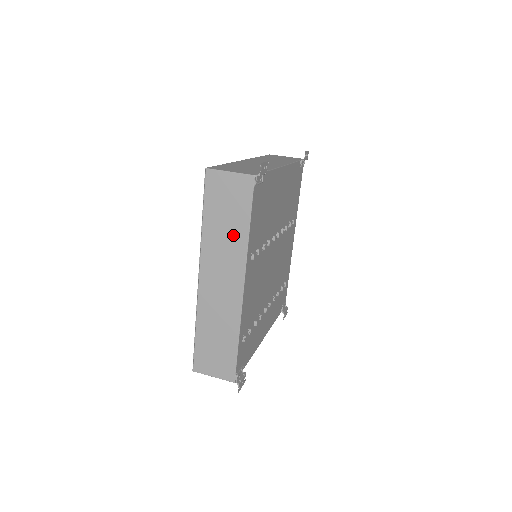
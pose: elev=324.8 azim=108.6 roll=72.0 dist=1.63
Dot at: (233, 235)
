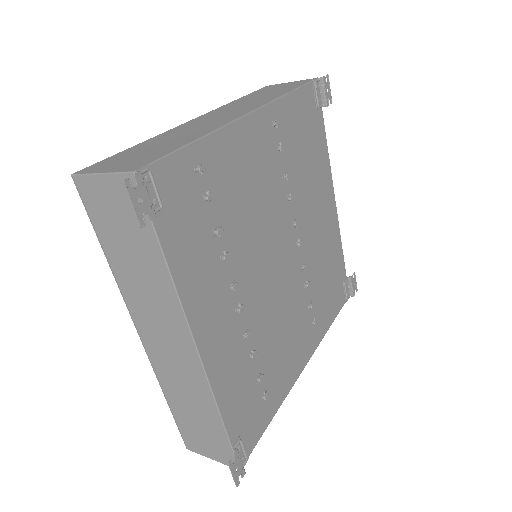
Dot at: (267, 97)
